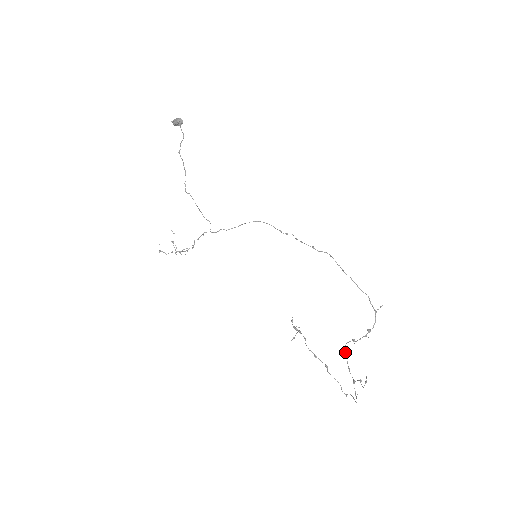
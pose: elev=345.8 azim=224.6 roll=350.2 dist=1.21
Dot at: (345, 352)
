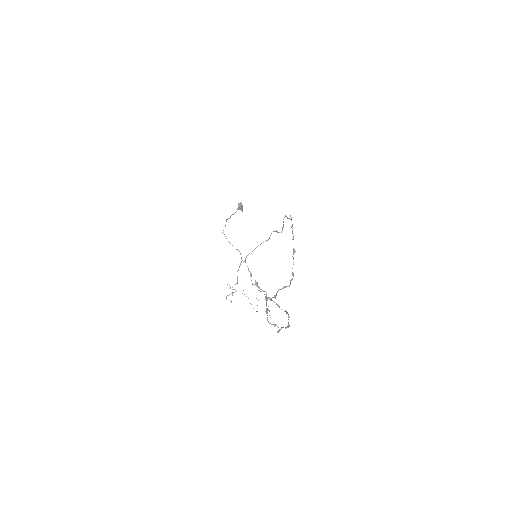
Dot at: (283, 287)
